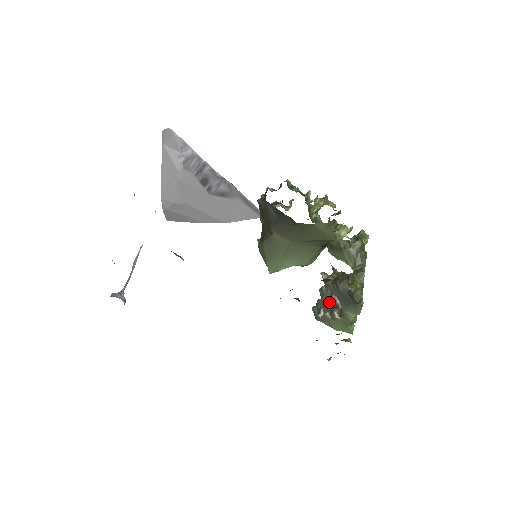
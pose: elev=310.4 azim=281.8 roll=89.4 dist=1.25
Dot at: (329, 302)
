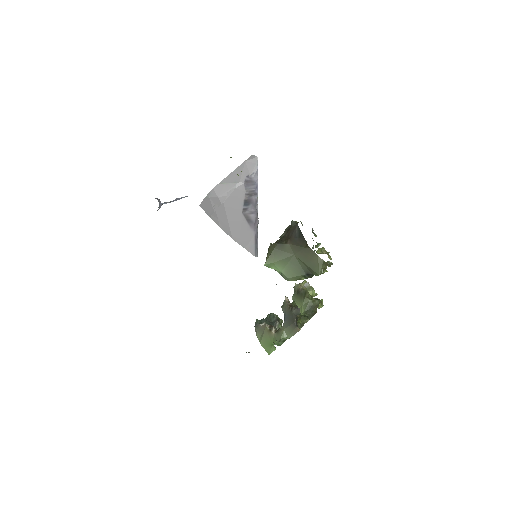
Dot at: (271, 324)
